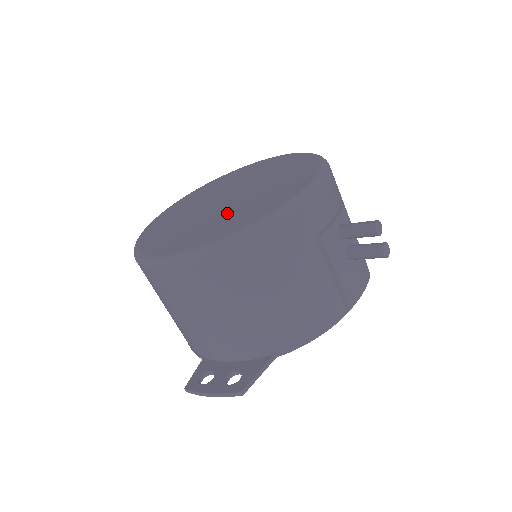
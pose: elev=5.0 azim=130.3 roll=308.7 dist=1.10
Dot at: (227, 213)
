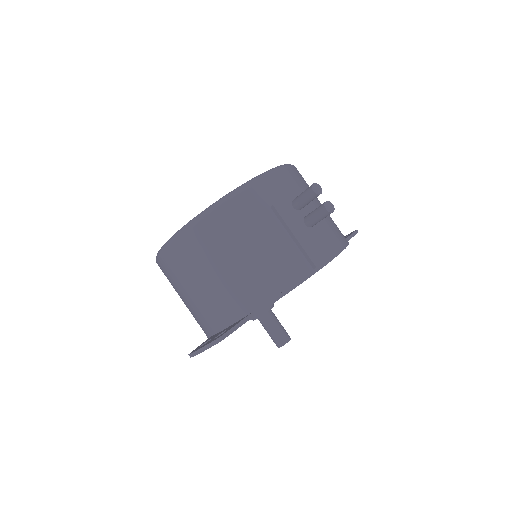
Dot at: occluded
